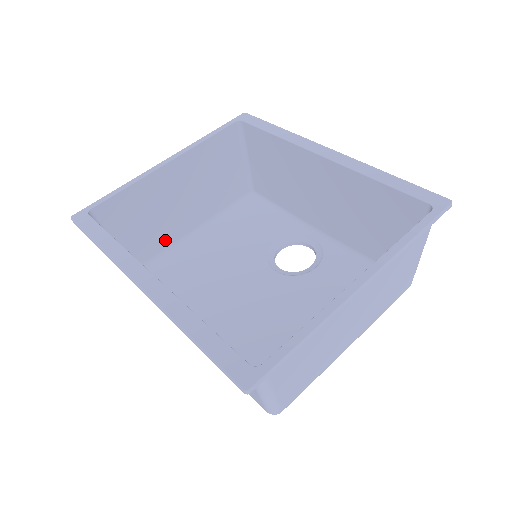
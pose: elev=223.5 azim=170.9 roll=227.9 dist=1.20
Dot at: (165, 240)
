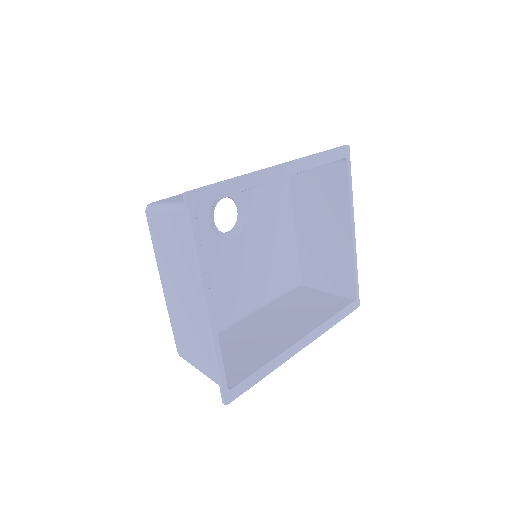
Dot at: occluded
